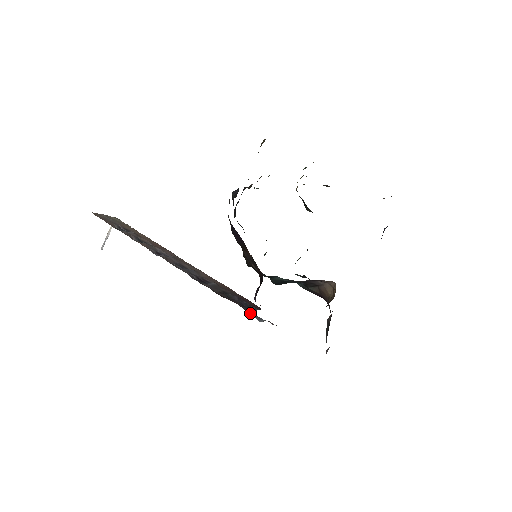
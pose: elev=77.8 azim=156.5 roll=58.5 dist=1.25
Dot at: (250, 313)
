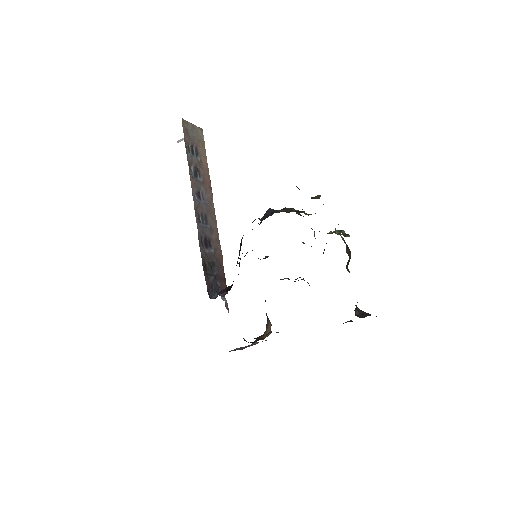
Dot at: (211, 296)
